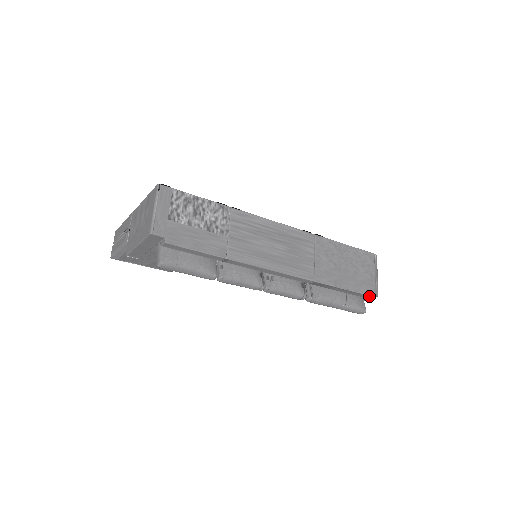
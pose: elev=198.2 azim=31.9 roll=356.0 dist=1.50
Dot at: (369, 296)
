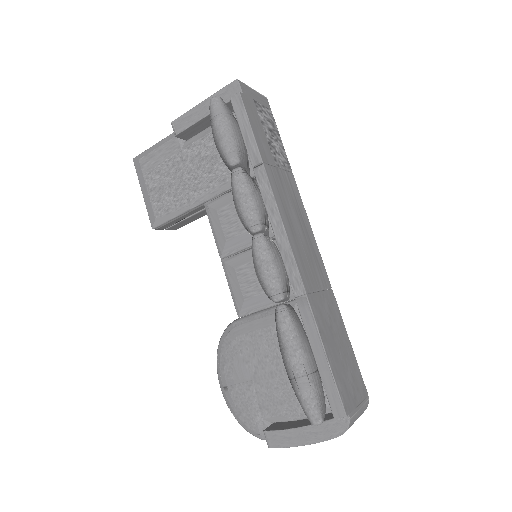
Dot at: (341, 405)
